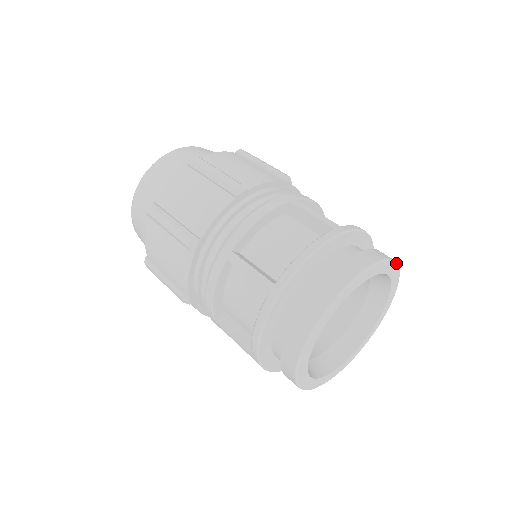
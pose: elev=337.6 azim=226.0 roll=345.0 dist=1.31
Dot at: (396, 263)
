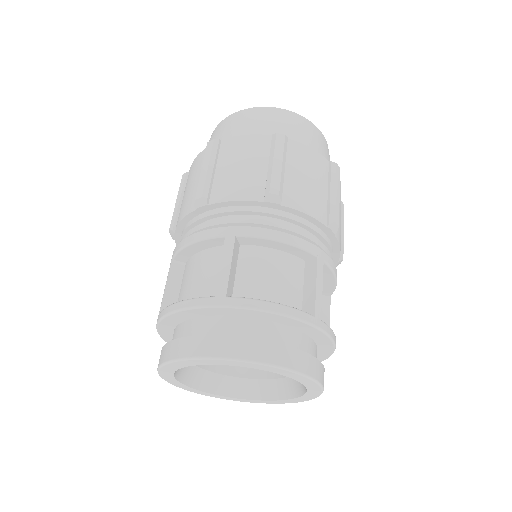
Dot at: (272, 366)
